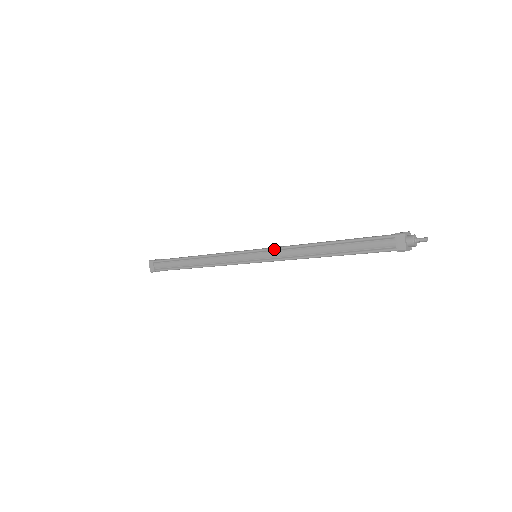
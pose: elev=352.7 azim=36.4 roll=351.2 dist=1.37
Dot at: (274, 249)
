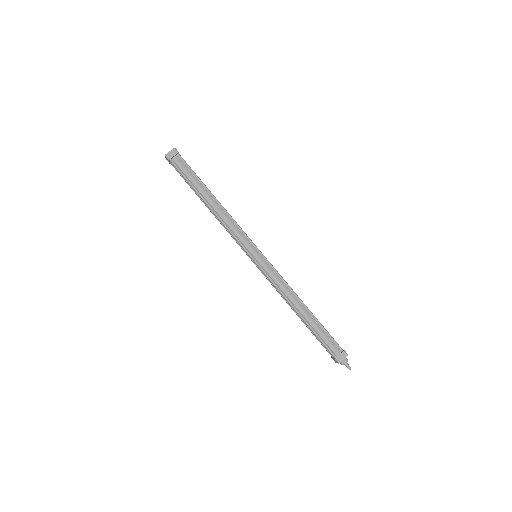
Dot at: (276, 271)
